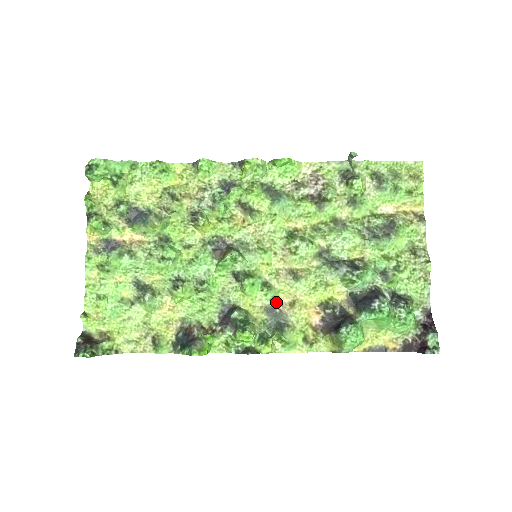
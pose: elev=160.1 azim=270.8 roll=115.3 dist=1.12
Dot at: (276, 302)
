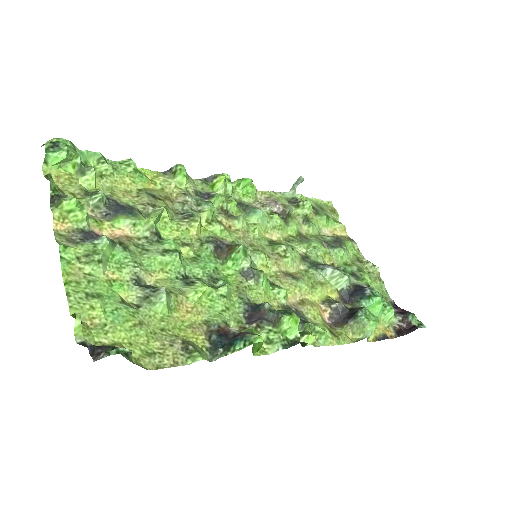
Dot at: (287, 302)
